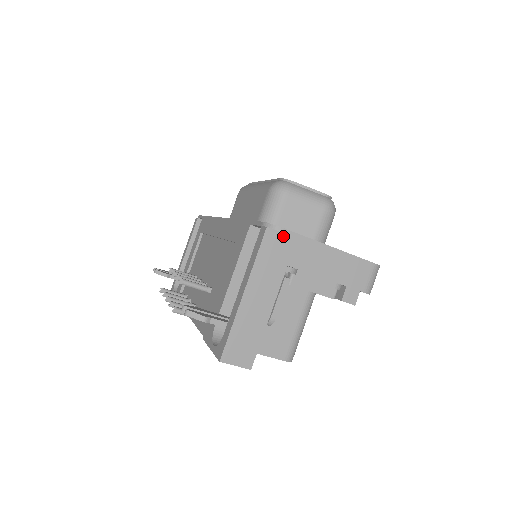
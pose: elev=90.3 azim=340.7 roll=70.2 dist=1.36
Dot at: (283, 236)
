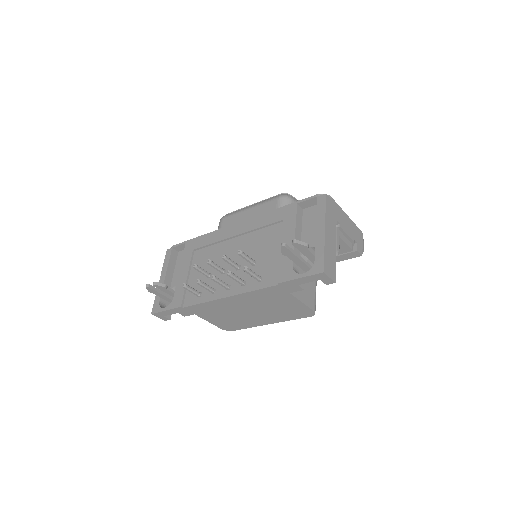
Dot at: (332, 202)
